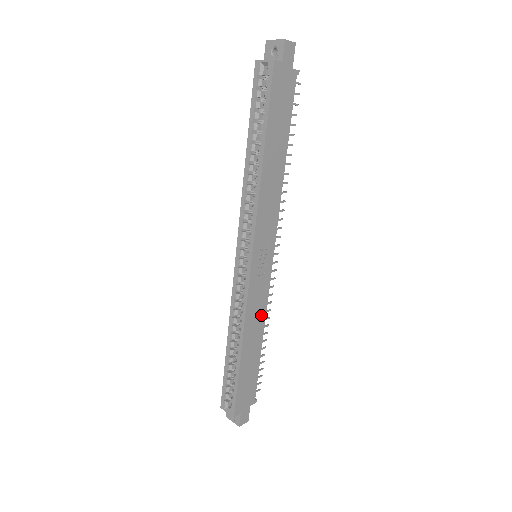
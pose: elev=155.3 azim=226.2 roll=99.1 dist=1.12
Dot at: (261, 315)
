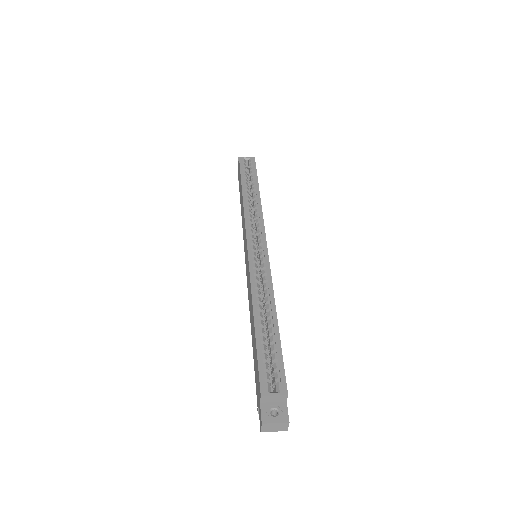
Dot at: occluded
